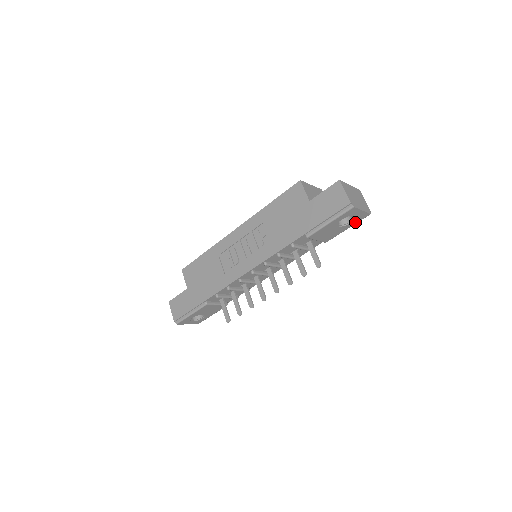
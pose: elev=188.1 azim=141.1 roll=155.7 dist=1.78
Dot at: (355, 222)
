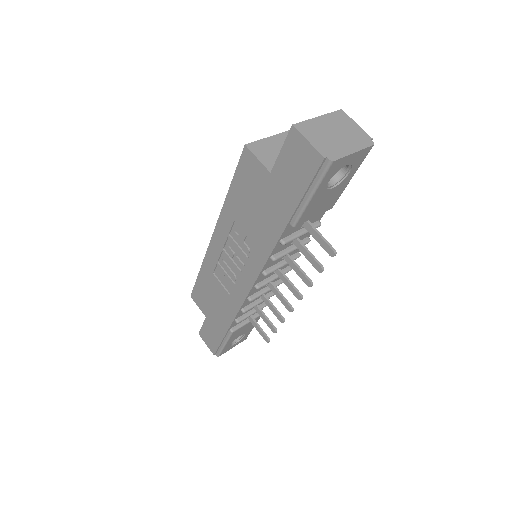
Dot at: (356, 167)
